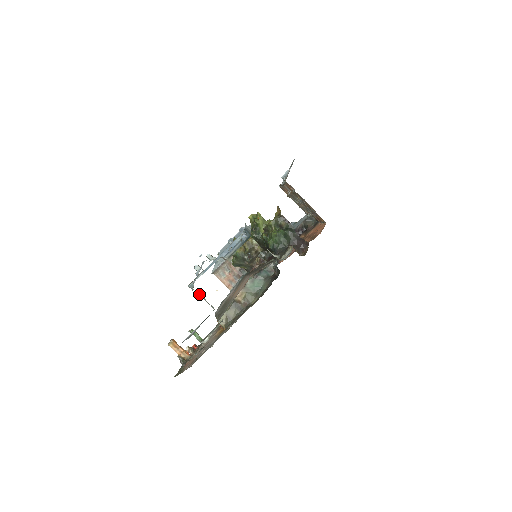
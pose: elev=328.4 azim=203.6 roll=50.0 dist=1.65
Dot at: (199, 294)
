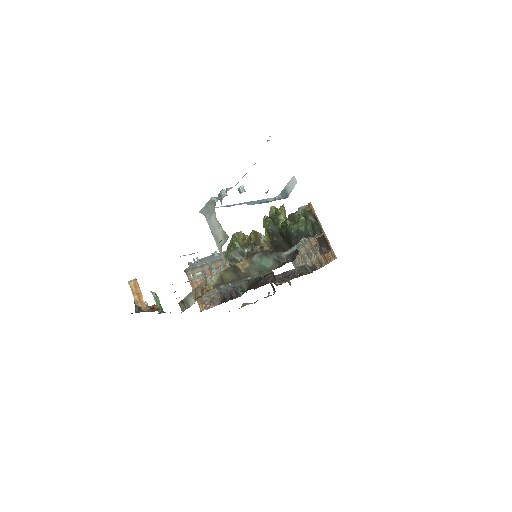
Dot at: (213, 220)
